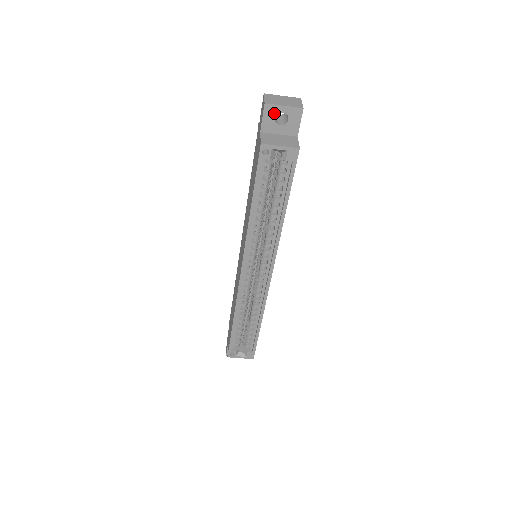
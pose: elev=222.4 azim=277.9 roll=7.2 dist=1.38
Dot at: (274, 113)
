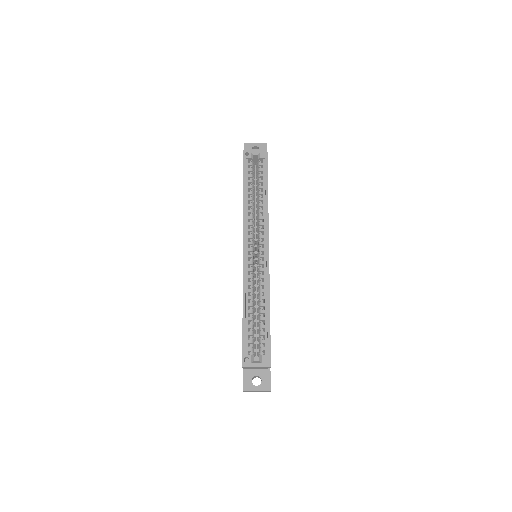
Dot at: (250, 147)
